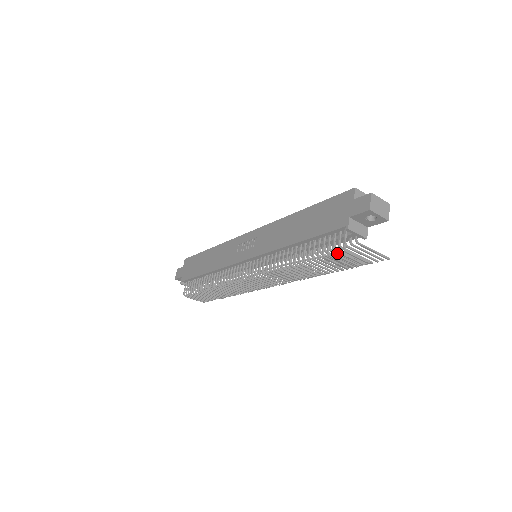
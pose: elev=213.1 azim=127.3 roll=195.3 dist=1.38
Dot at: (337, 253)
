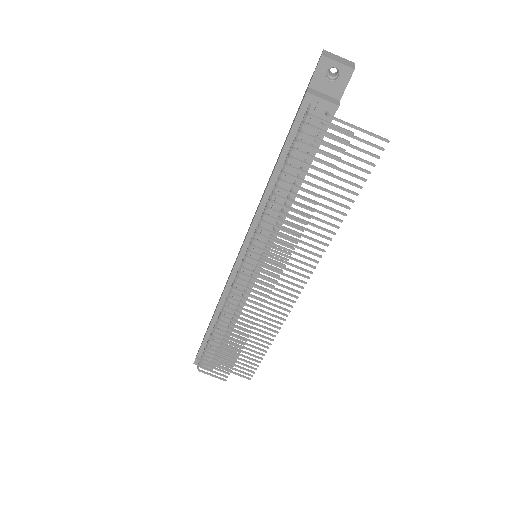
Dot at: occluded
